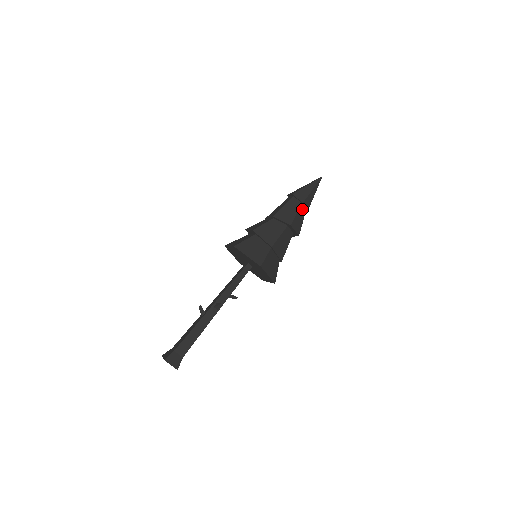
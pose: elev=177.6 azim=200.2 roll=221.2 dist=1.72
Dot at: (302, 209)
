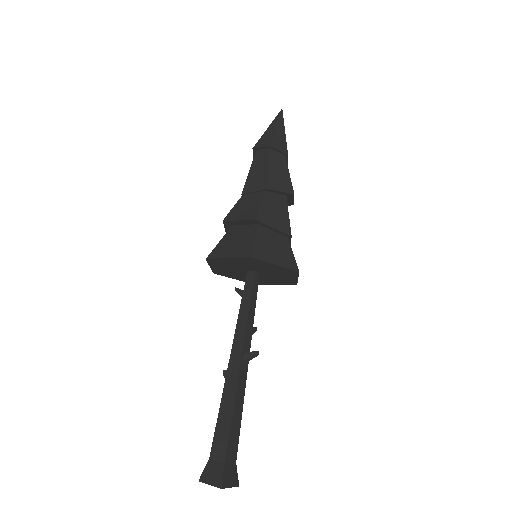
Dot at: occluded
